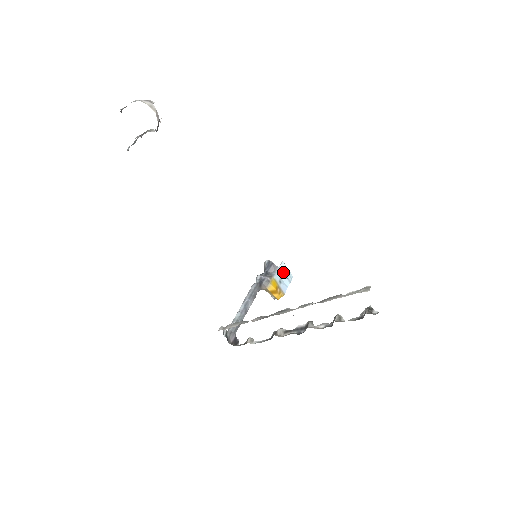
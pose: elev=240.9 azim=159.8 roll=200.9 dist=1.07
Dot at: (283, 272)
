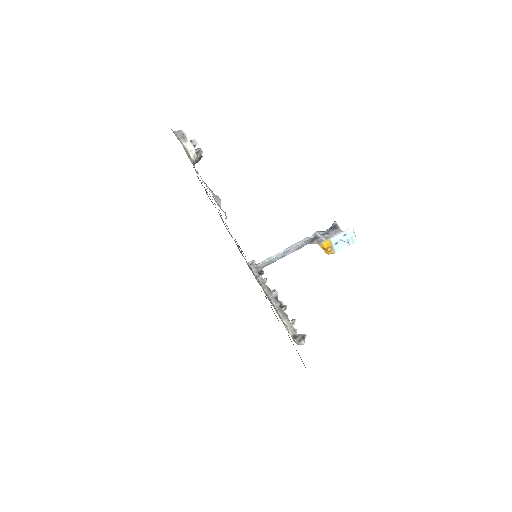
Dot at: (346, 236)
